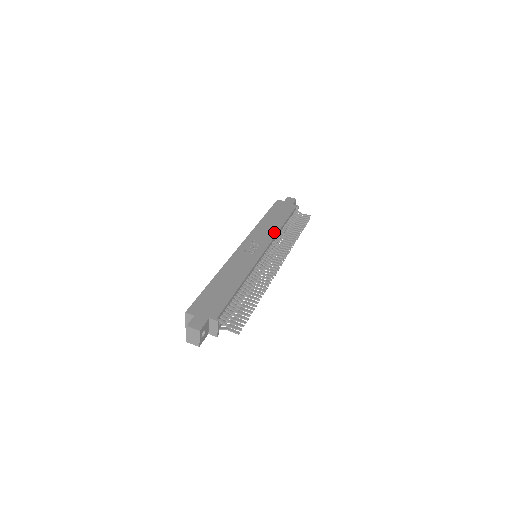
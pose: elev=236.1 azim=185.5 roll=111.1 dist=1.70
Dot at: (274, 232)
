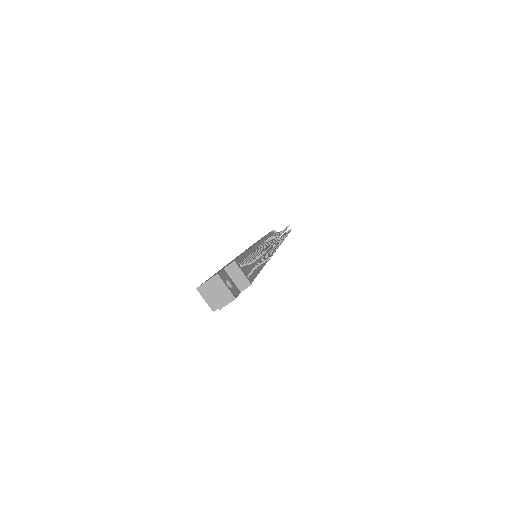
Dot at: occluded
